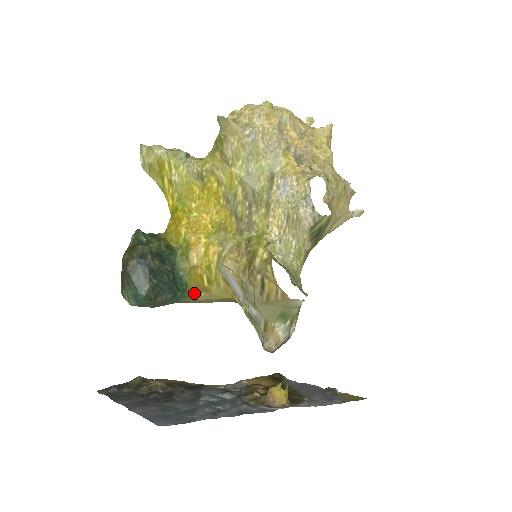
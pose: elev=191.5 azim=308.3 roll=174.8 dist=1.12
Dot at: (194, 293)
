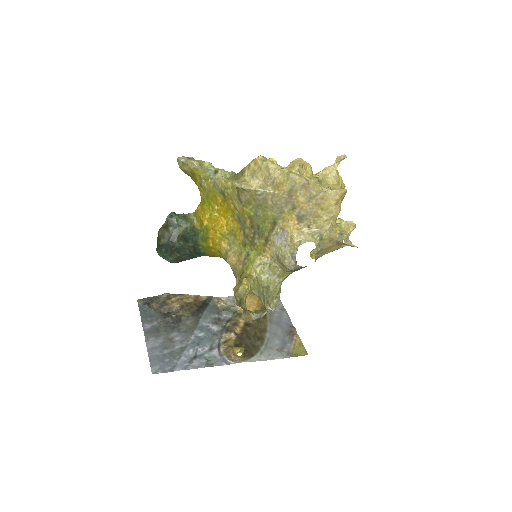
Dot at: (210, 256)
